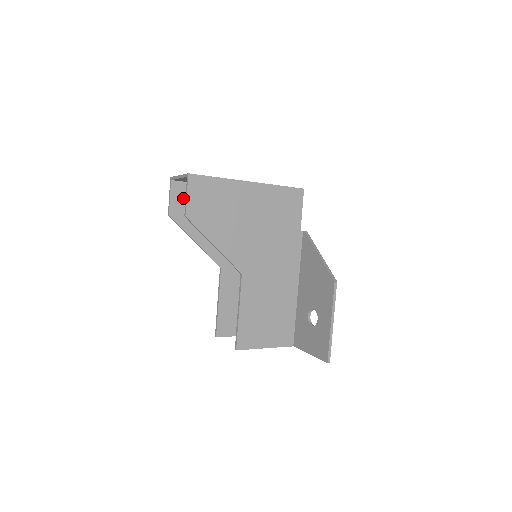
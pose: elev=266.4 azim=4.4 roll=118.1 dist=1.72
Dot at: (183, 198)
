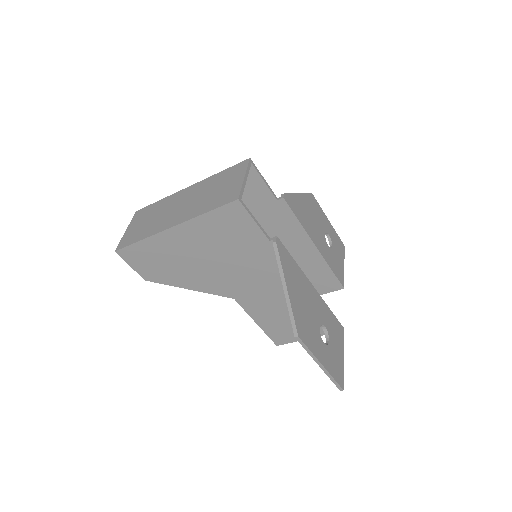
Dot at: occluded
